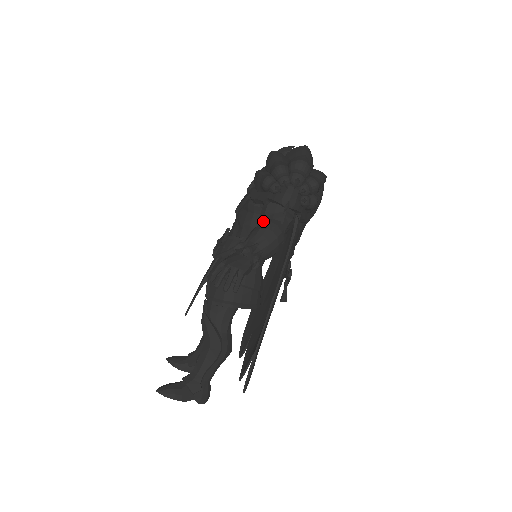
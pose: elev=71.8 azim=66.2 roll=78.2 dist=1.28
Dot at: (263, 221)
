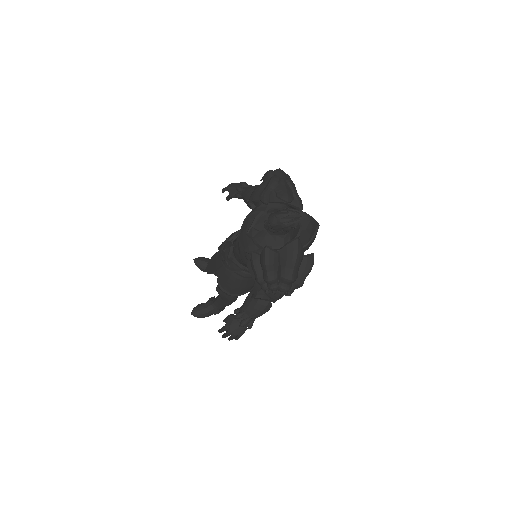
Dot at: (257, 293)
